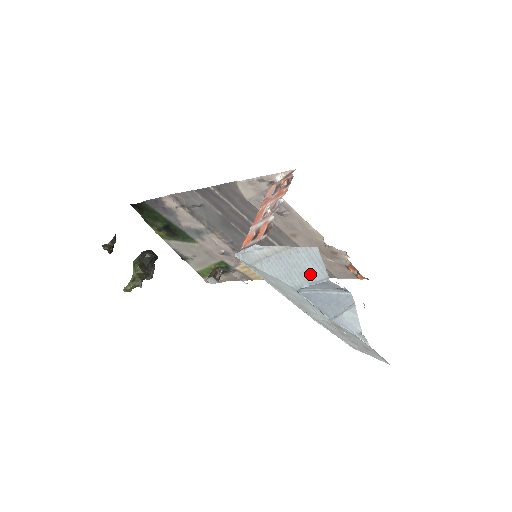
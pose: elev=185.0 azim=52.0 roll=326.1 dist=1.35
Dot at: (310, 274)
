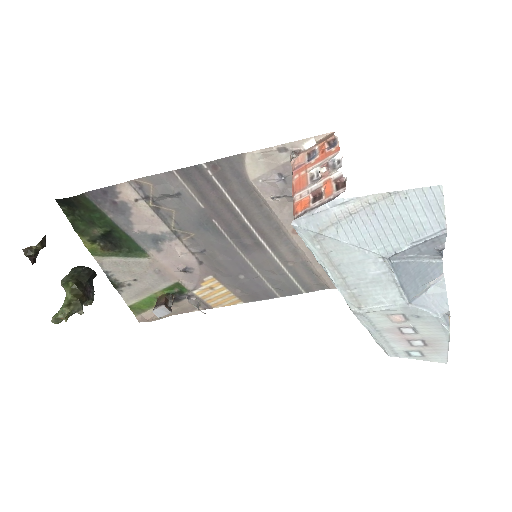
Dot at: (417, 228)
